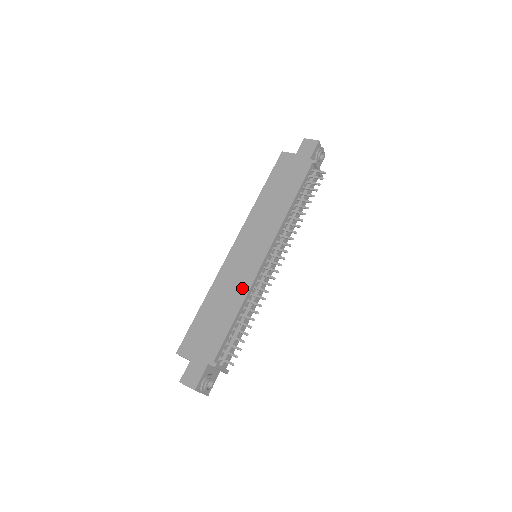
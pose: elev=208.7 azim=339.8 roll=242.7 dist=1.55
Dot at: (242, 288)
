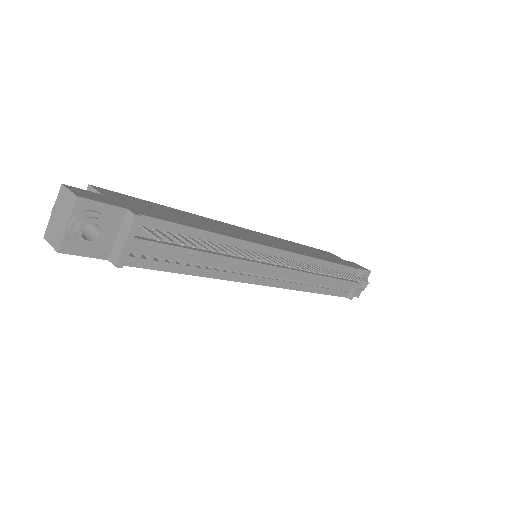
Dot at: (233, 234)
